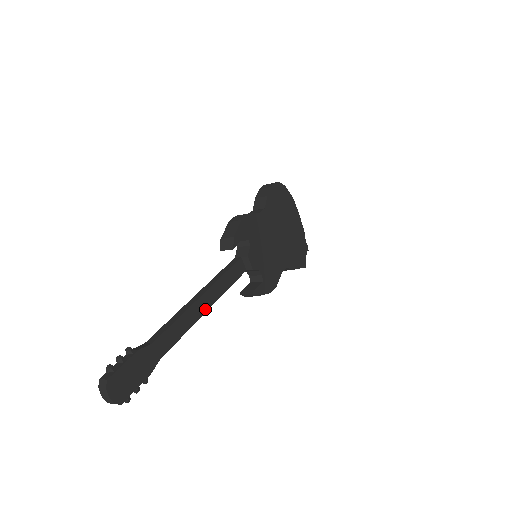
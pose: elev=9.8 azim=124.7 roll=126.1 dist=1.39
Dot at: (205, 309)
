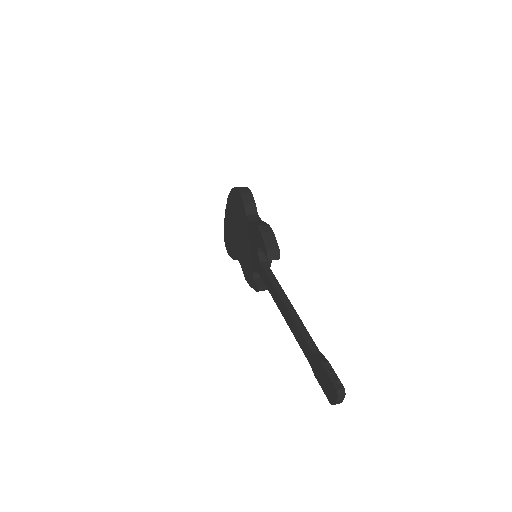
Dot at: occluded
